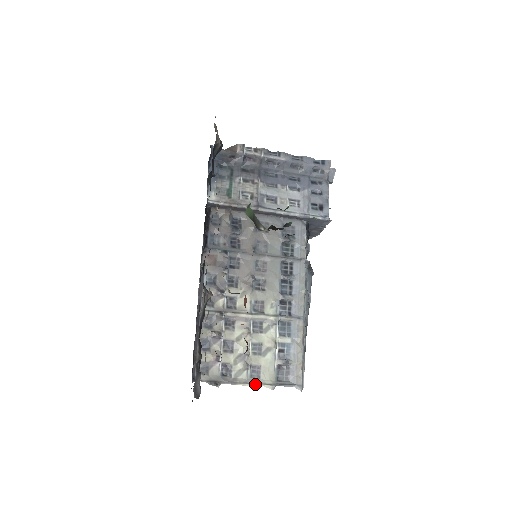
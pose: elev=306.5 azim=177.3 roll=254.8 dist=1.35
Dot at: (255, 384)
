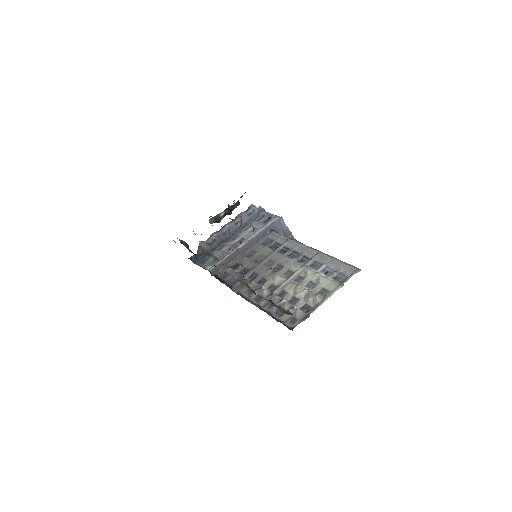
Dot at: (330, 295)
